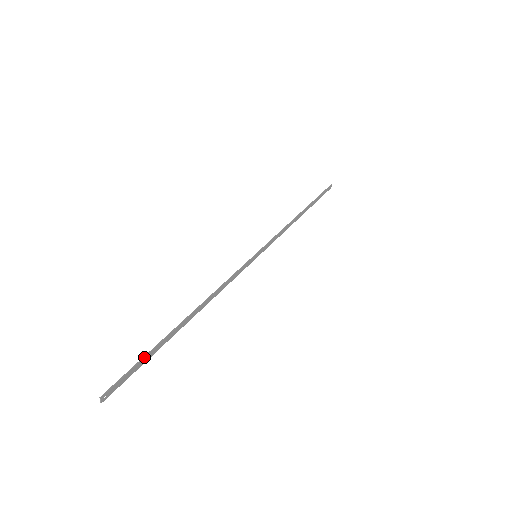
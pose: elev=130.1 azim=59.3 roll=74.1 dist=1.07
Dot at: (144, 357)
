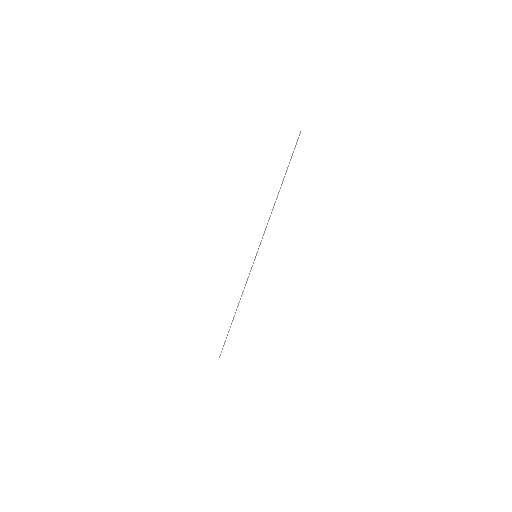
Dot at: occluded
